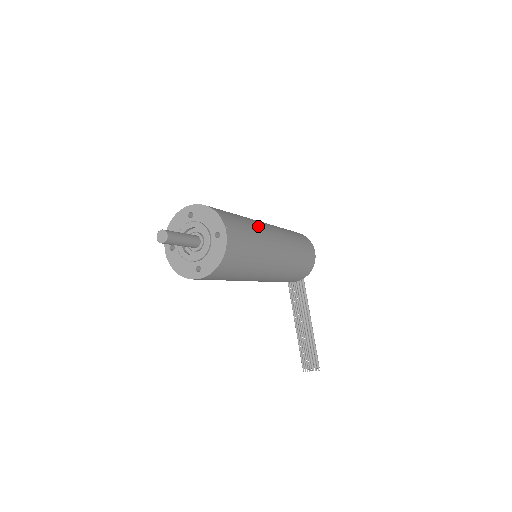
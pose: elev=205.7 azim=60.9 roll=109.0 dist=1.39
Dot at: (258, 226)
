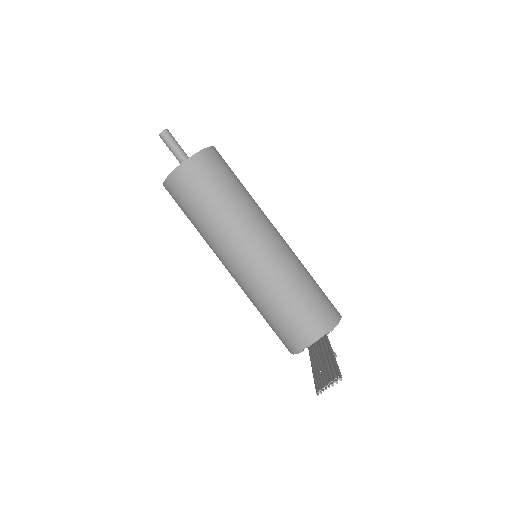
Dot at: occluded
